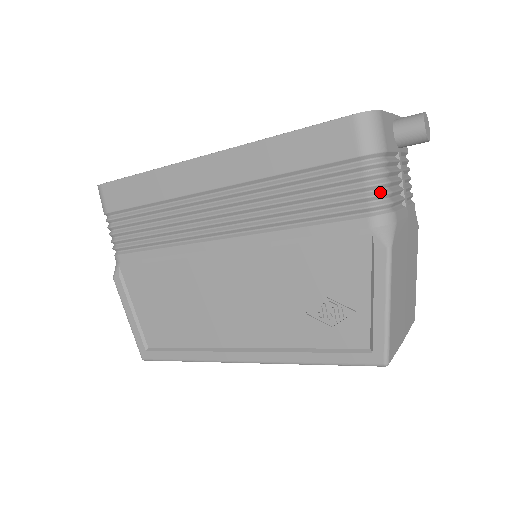
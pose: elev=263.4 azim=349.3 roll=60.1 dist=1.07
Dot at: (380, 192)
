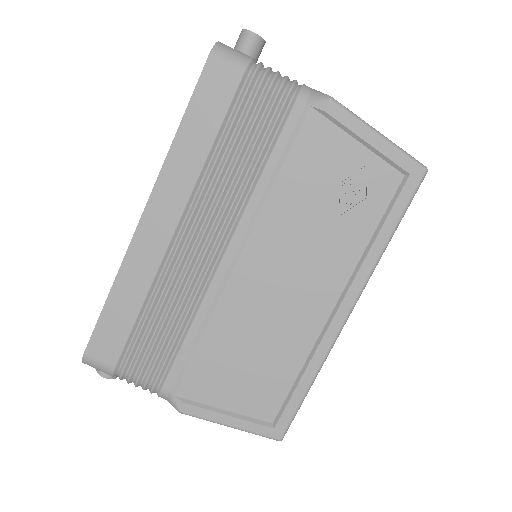
Dot at: (282, 80)
